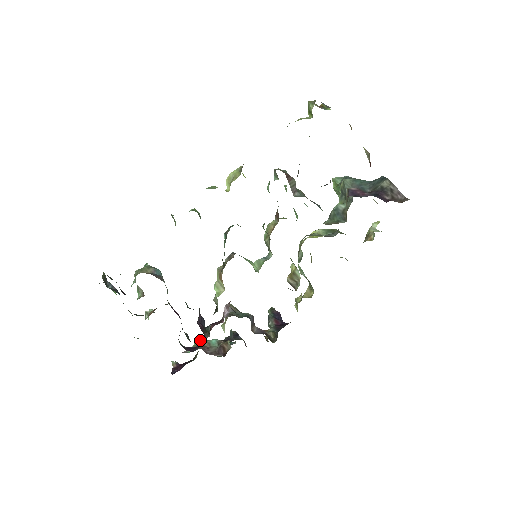
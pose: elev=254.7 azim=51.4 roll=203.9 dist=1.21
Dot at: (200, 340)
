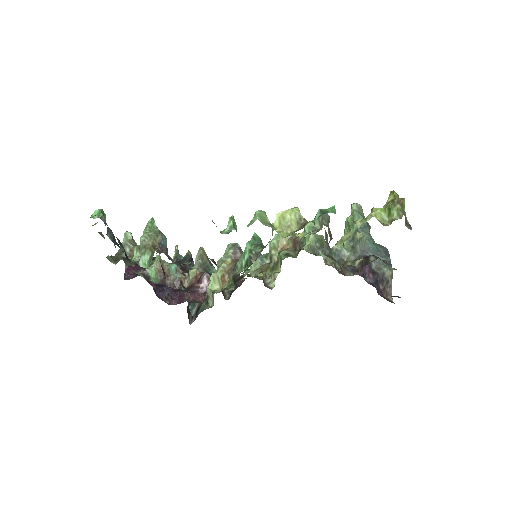
Dot at: (162, 263)
